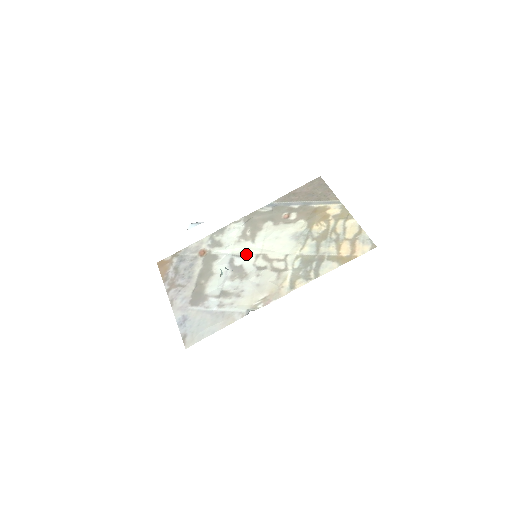
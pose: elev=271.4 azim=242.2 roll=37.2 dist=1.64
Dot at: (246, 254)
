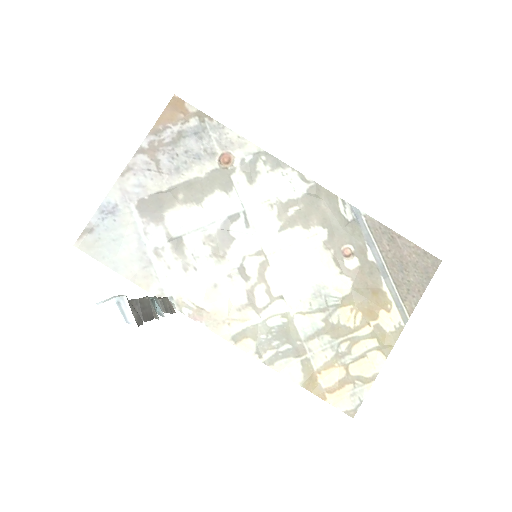
Dot at: (255, 233)
